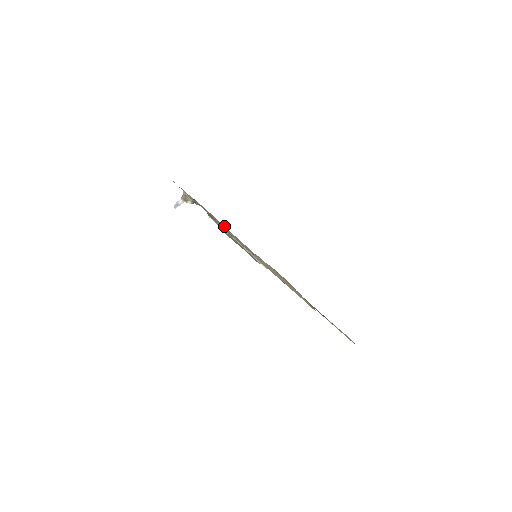
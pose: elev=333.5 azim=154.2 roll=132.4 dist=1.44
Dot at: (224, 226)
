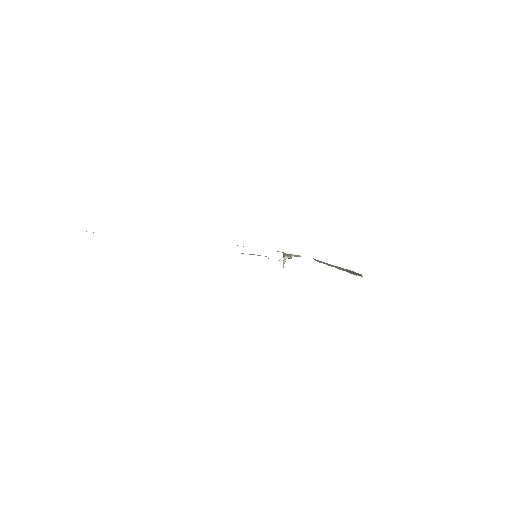
Dot at: occluded
